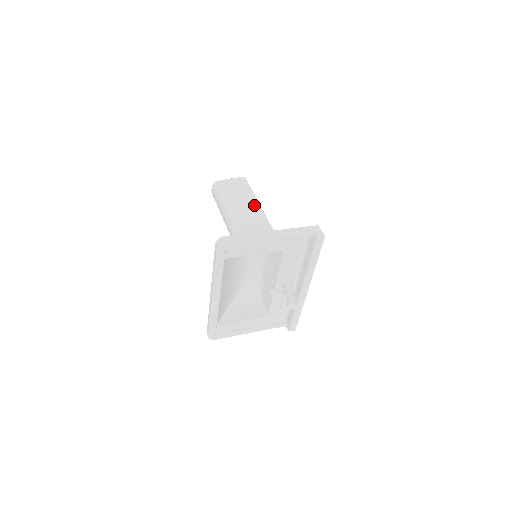
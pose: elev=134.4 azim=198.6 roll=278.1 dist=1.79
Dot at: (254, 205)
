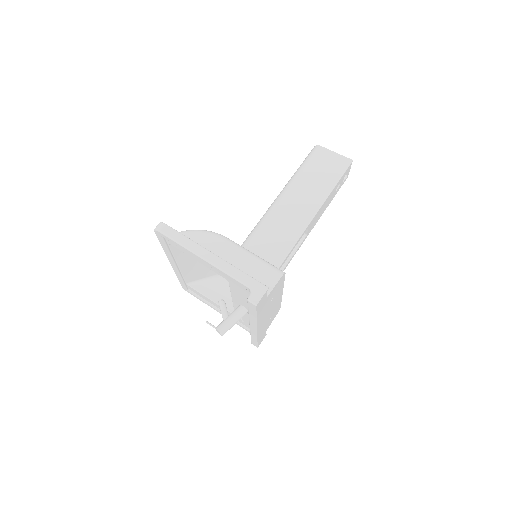
Dot at: (315, 202)
